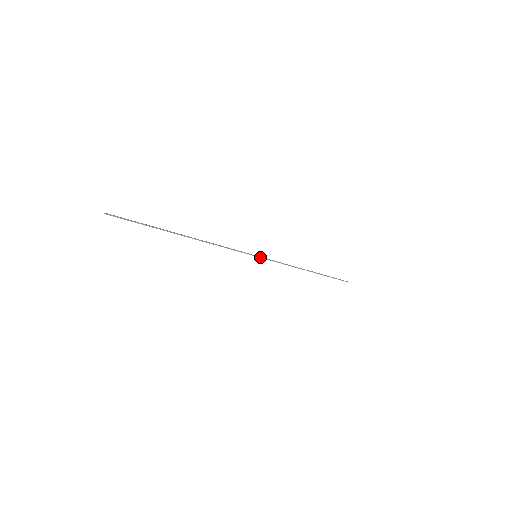
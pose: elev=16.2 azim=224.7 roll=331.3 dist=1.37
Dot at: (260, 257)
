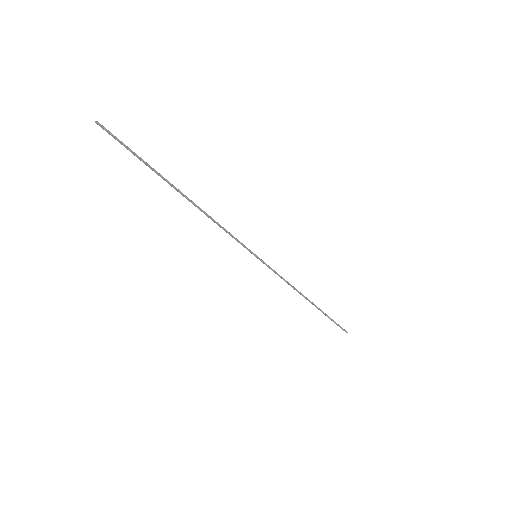
Dot at: (260, 259)
